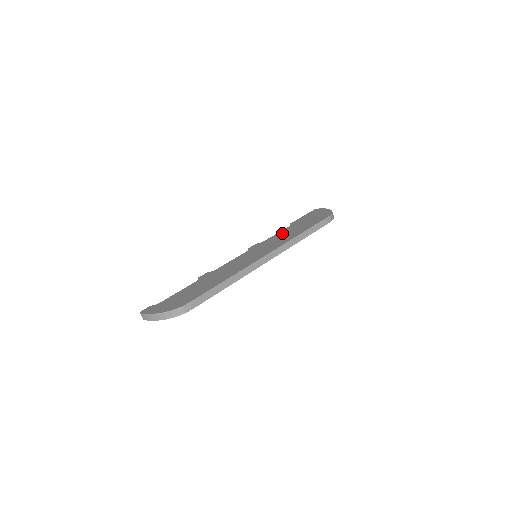
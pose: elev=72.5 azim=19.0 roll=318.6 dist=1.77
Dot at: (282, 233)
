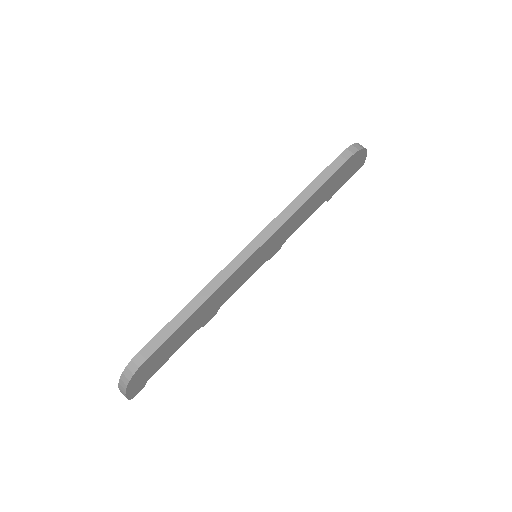
Dot at: occluded
